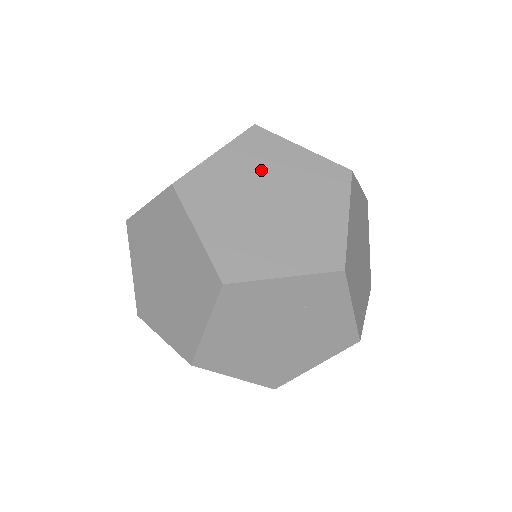
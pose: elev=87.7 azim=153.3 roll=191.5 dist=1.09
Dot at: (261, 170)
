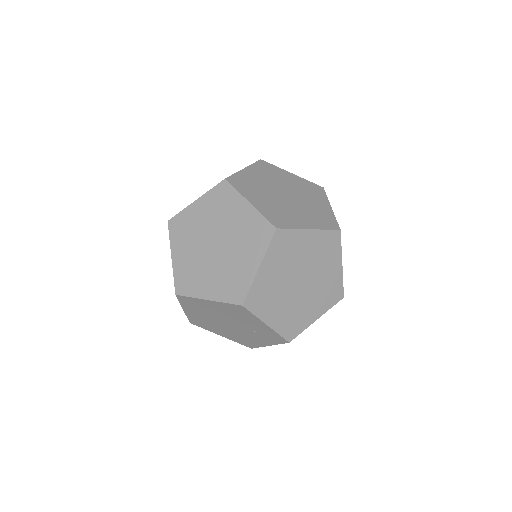
Dot at: (316, 260)
